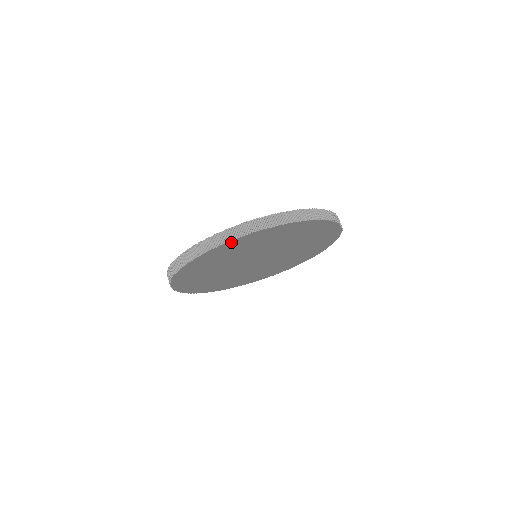
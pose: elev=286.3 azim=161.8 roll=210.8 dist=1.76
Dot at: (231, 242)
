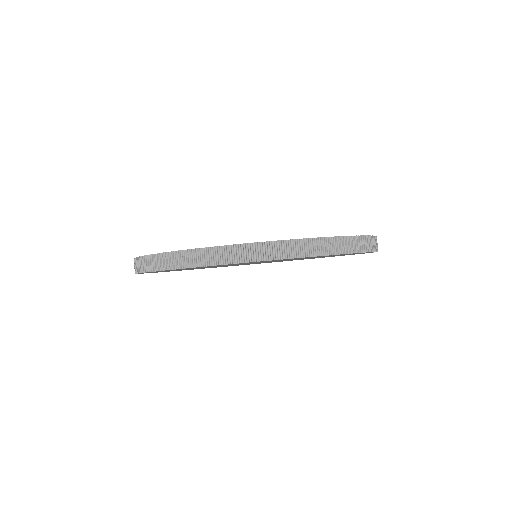
Dot at: occluded
